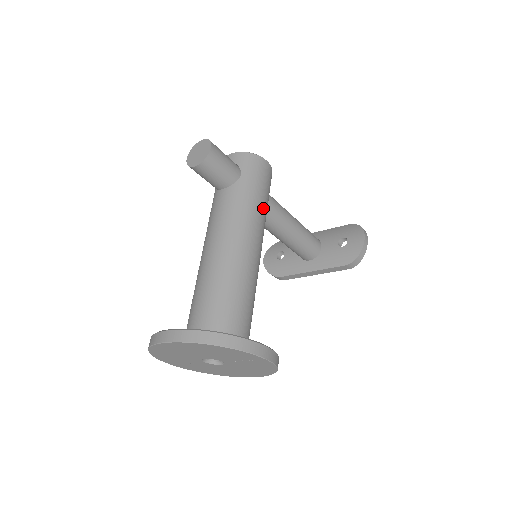
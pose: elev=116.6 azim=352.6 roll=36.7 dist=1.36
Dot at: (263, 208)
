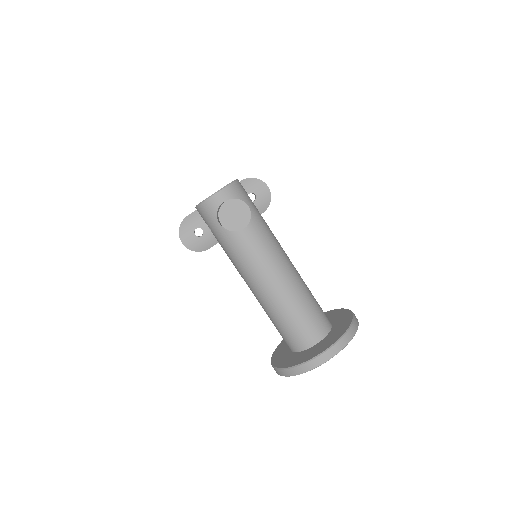
Dot at: occluded
